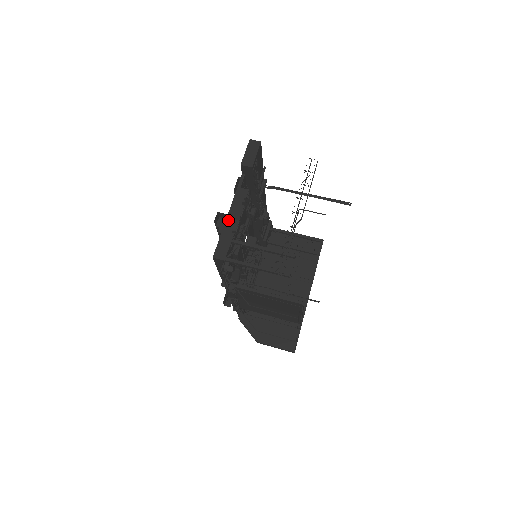
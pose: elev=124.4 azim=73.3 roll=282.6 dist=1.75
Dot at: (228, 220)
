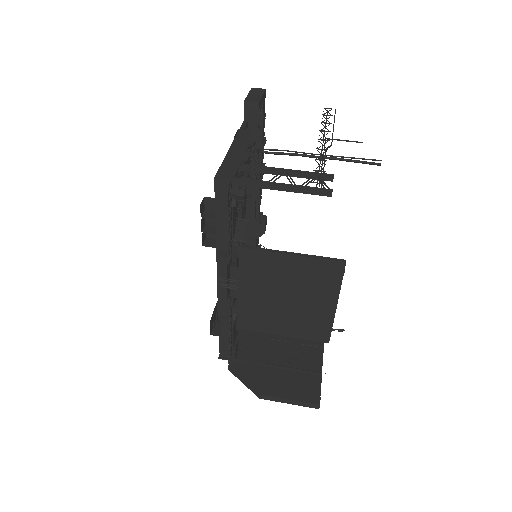
Dot at: (232, 150)
